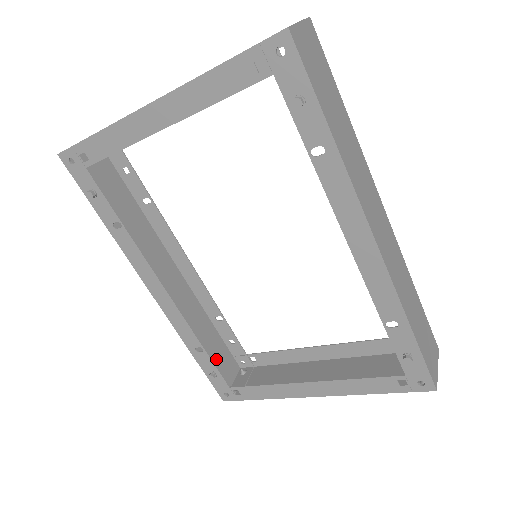
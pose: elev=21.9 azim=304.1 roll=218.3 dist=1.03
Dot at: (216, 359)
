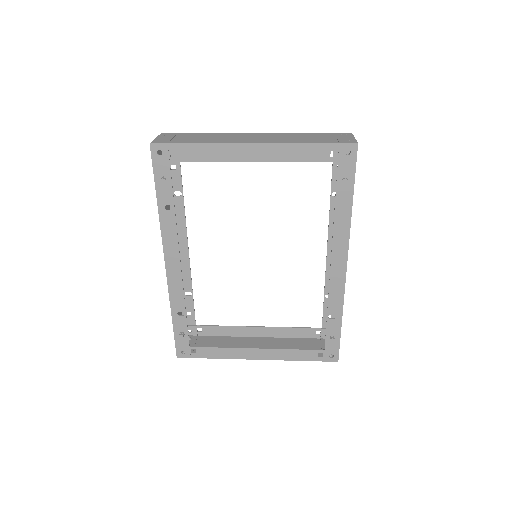
Dot at: occluded
